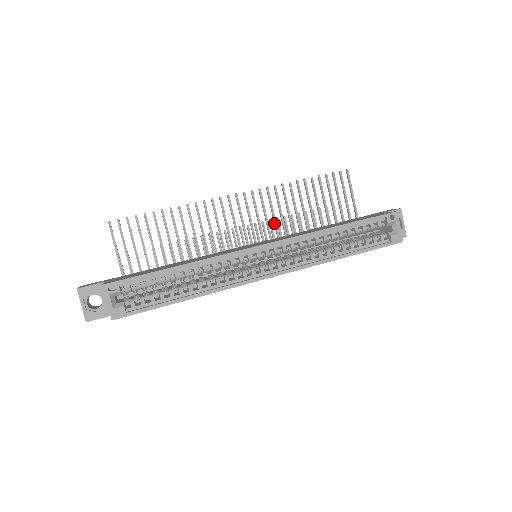
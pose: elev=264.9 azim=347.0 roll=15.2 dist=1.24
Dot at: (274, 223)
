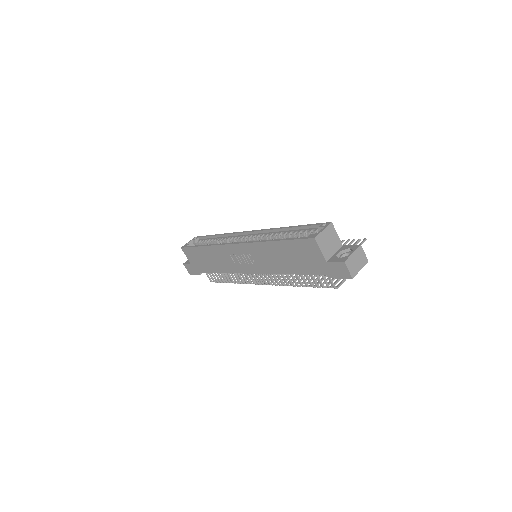
Dot at: occluded
